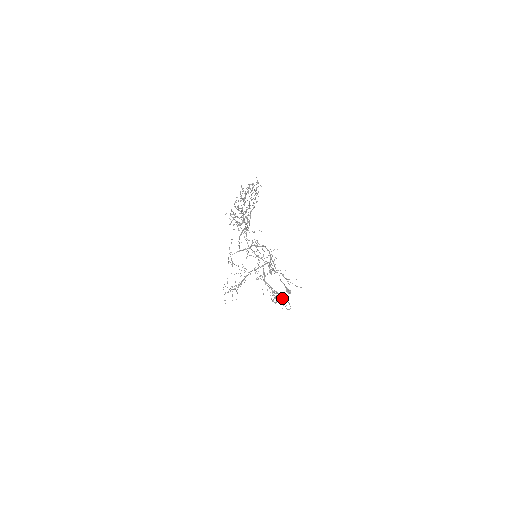
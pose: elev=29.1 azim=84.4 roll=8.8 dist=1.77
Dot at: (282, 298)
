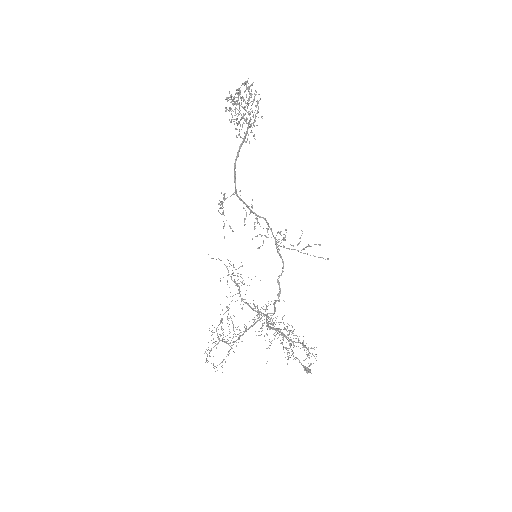
Dot at: (300, 342)
